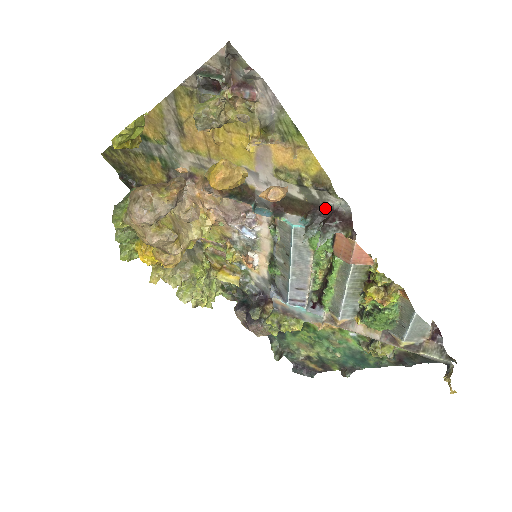
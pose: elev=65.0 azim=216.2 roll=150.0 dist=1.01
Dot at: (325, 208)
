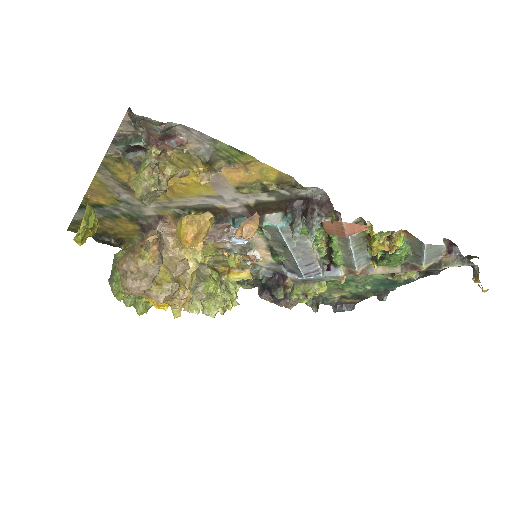
Dot at: (300, 199)
